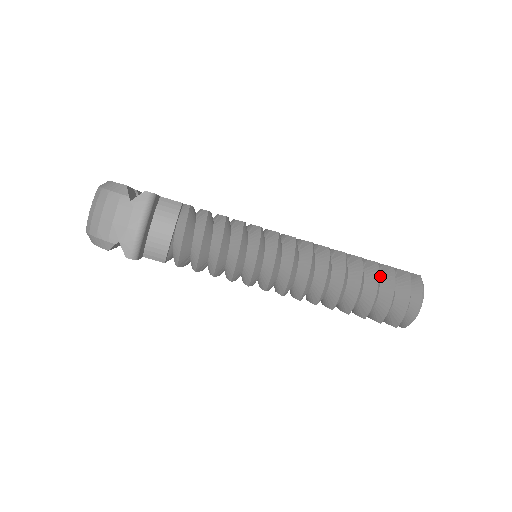
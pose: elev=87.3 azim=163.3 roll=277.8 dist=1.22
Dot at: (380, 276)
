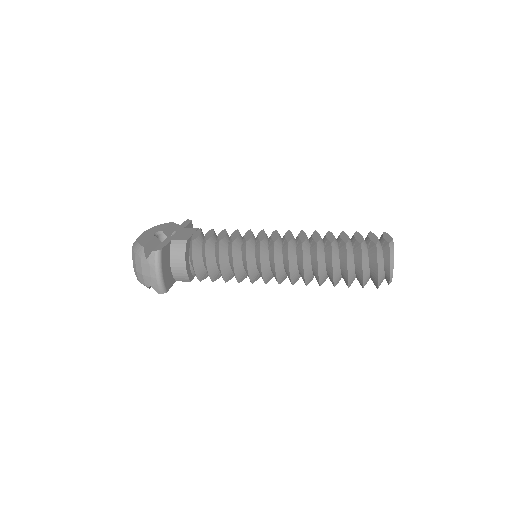
Dot at: (354, 251)
